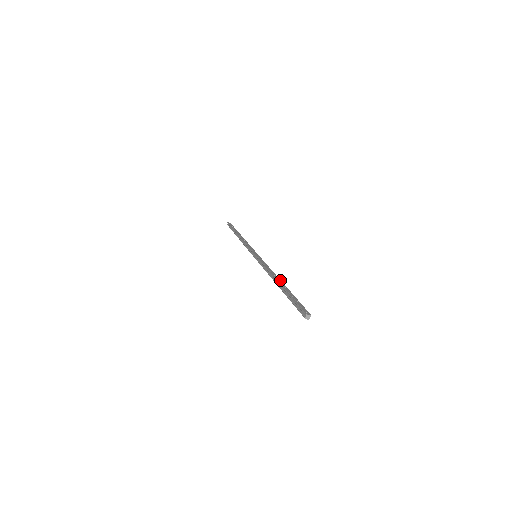
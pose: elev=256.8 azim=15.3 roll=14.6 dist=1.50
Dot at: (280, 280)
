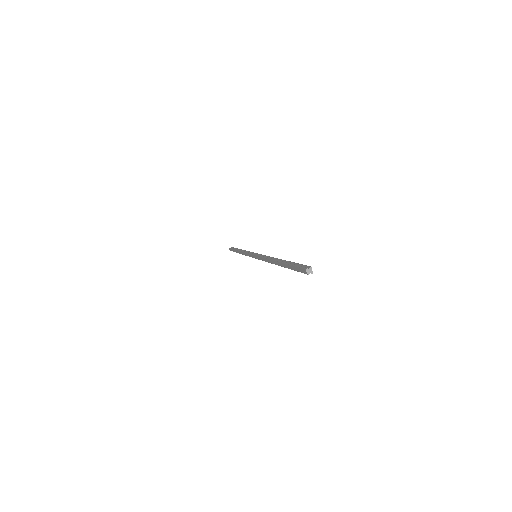
Dot at: occluded
